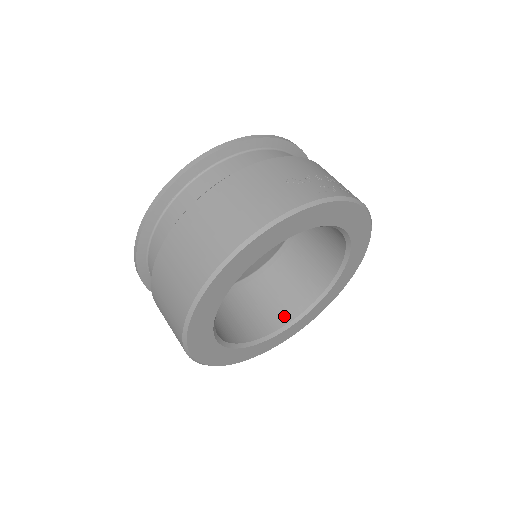
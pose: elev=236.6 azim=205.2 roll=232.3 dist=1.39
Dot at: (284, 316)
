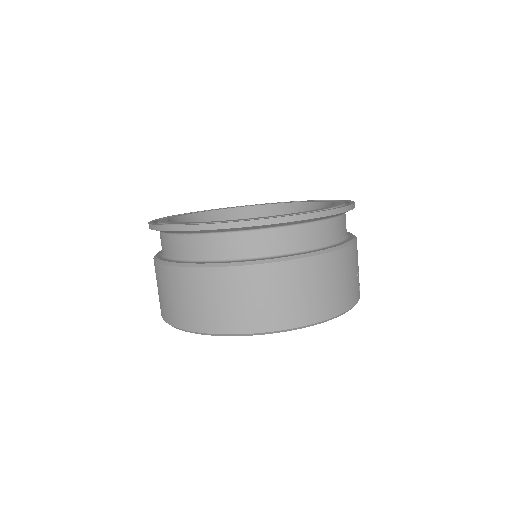
Dot at: occluded
